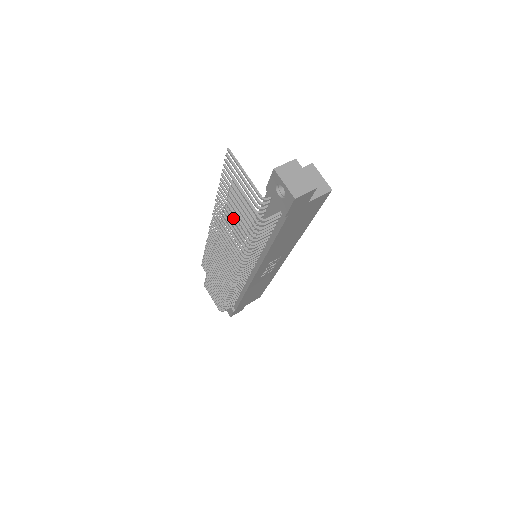
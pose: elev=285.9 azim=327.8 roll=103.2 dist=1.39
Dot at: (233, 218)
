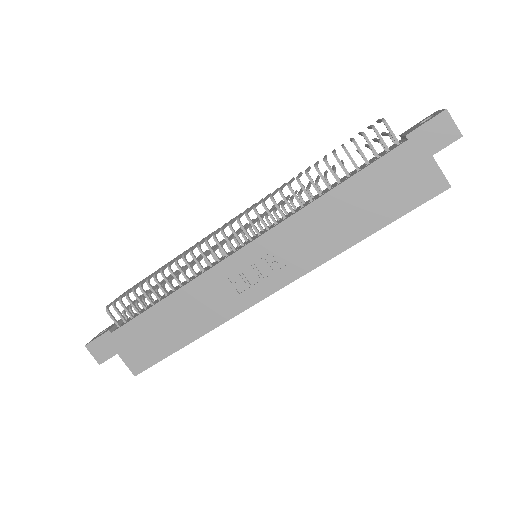
Dot at: occluded
